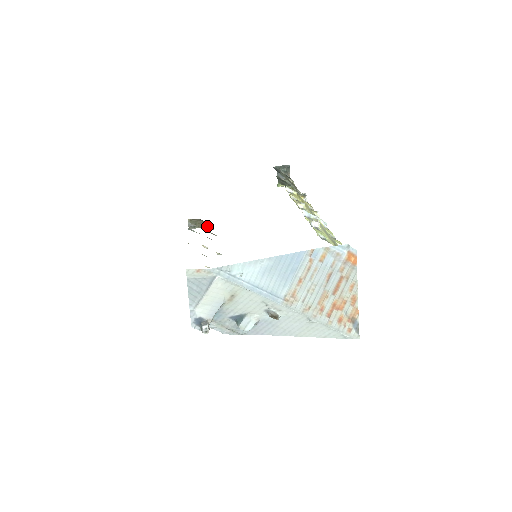
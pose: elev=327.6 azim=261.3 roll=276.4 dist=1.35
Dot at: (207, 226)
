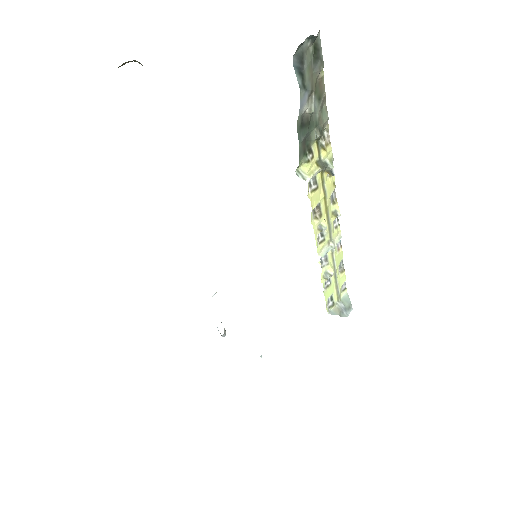
Dot at: (135, 61)
